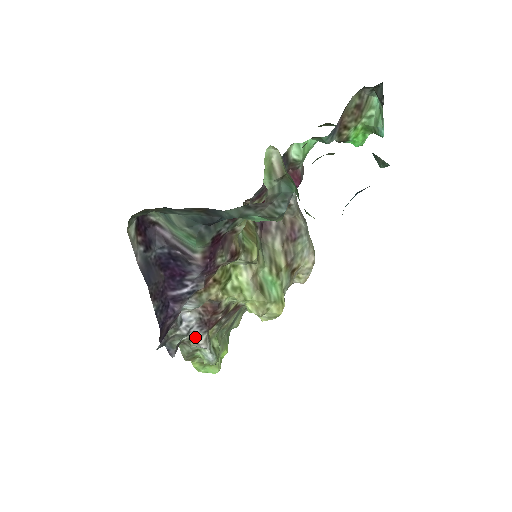
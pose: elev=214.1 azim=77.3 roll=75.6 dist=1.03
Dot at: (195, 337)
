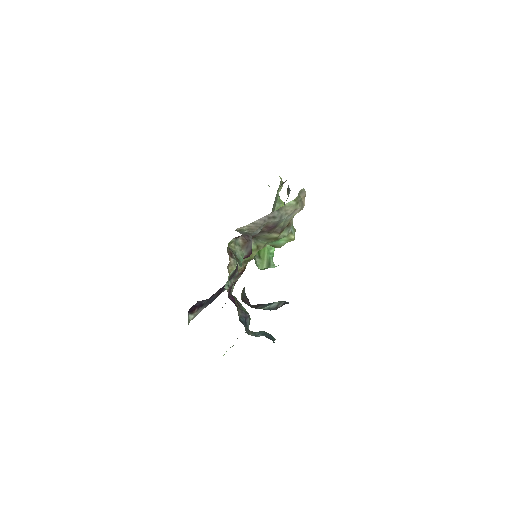
Dot at: occluded
